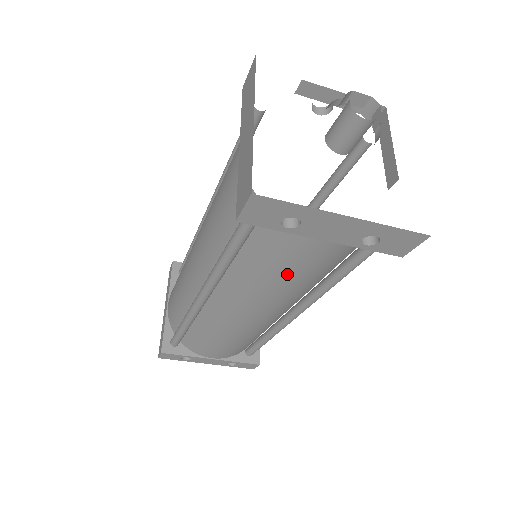
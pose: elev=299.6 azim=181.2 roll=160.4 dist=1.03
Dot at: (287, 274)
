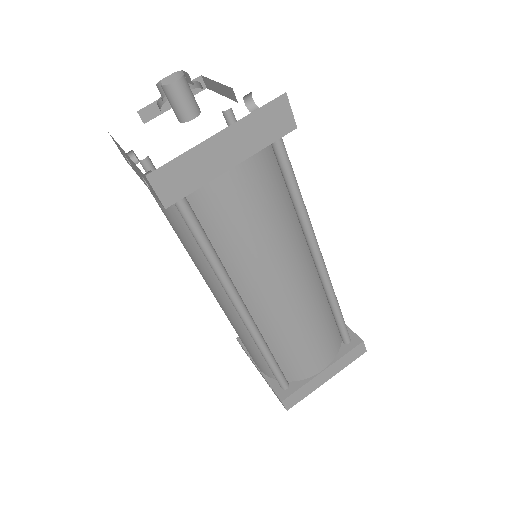
Dot at: (173, 228)
